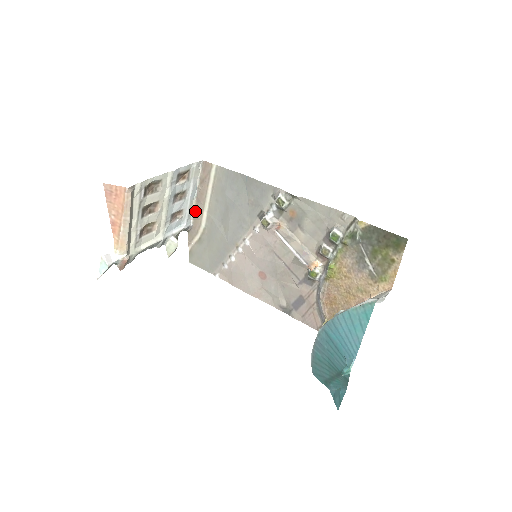
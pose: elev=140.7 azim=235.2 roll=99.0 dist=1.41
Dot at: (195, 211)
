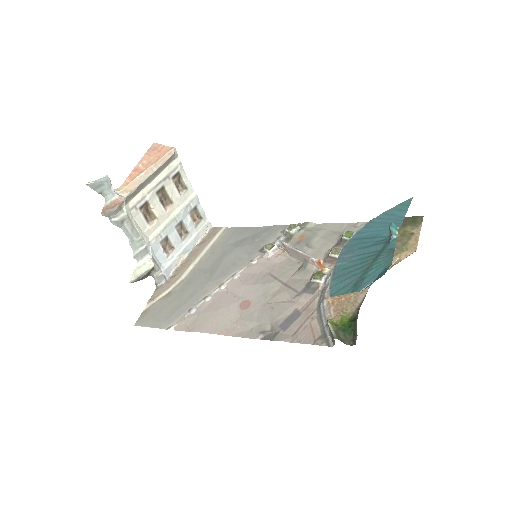
Dot at: (179, 267)
